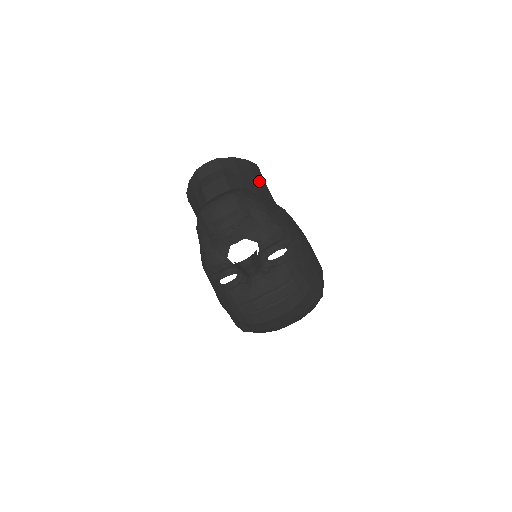
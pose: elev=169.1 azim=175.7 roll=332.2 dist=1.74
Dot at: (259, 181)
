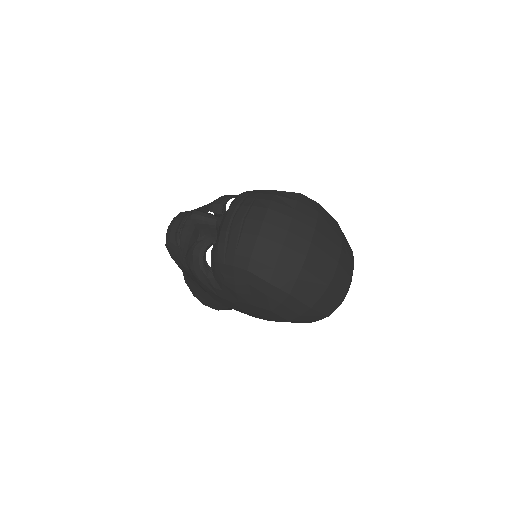
Dot at: occluded
